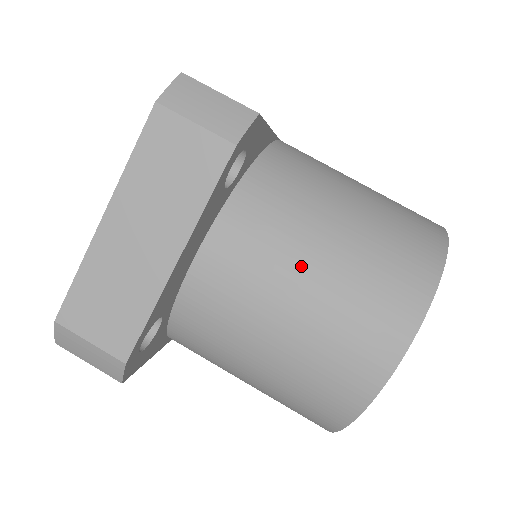
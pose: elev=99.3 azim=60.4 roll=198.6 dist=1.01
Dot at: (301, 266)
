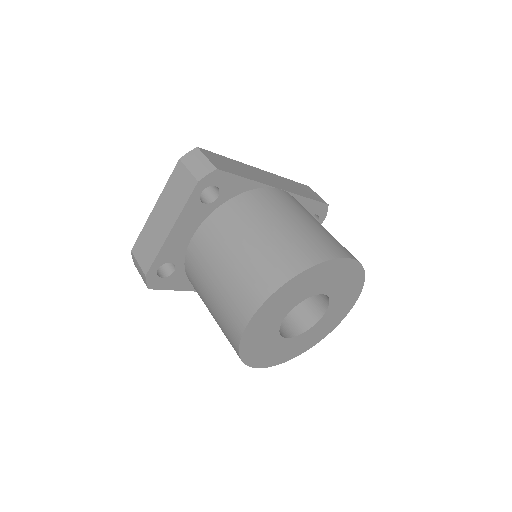
Dot at: (229, 251)
